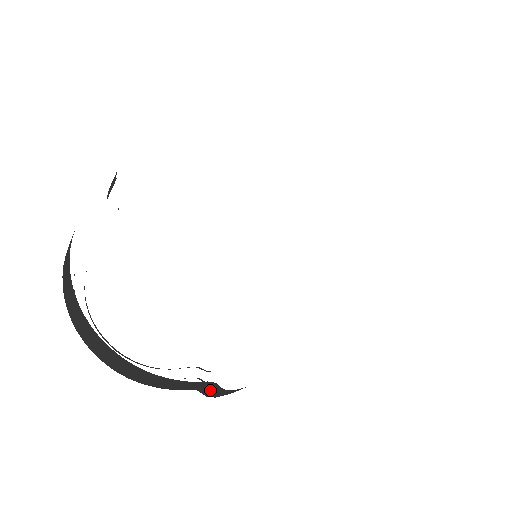
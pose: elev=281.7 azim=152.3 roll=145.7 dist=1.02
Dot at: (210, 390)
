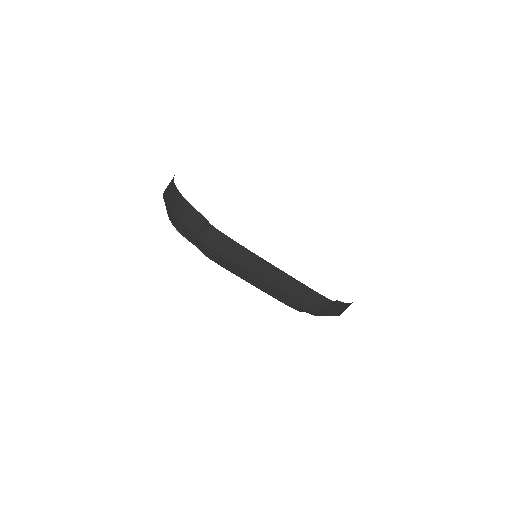
Dot at: (202, 229)
